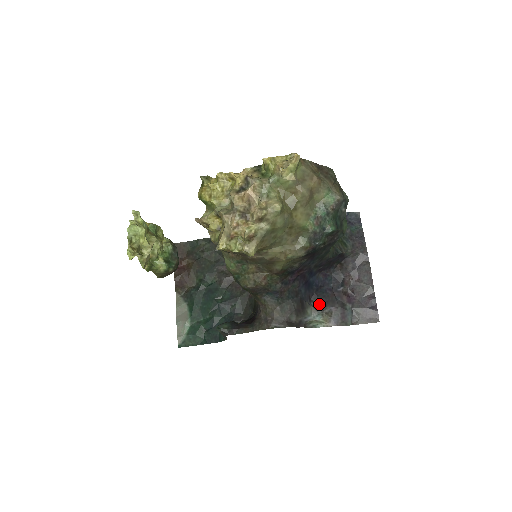
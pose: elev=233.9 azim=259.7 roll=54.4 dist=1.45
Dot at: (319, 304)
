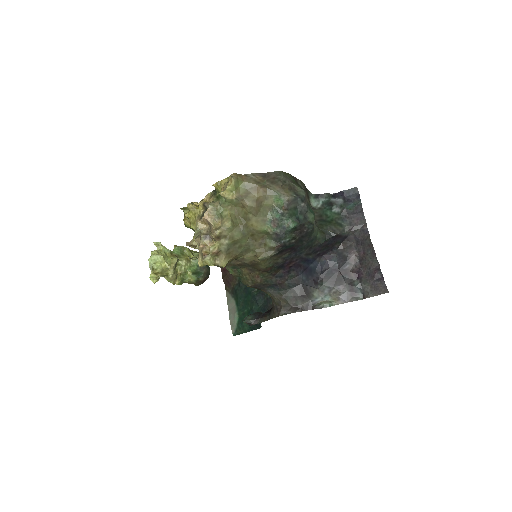
Dot at: (326, 285)
